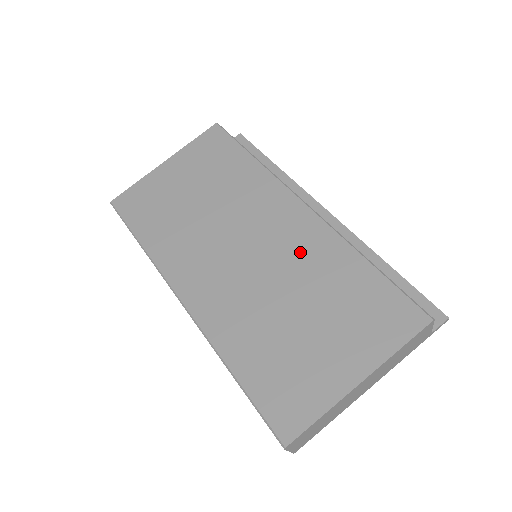
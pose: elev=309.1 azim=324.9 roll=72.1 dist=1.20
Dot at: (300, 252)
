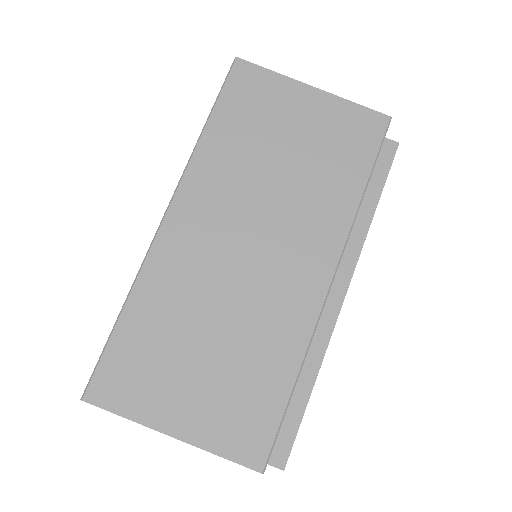
Dot at: (273, 308)
